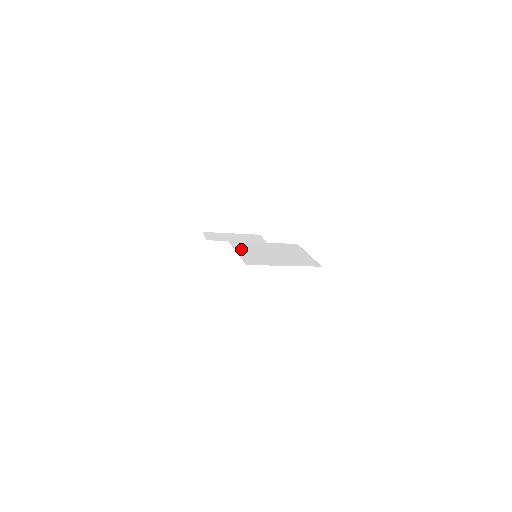
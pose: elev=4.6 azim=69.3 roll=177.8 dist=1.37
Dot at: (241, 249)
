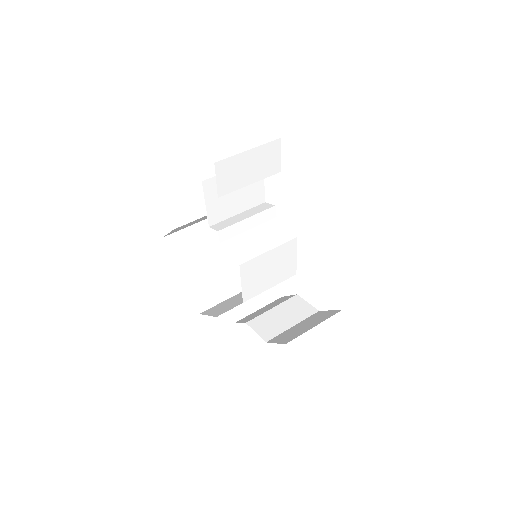
Dot at: (246, 277)
